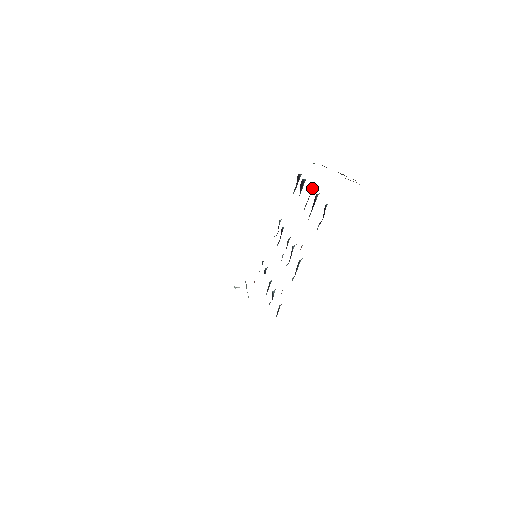
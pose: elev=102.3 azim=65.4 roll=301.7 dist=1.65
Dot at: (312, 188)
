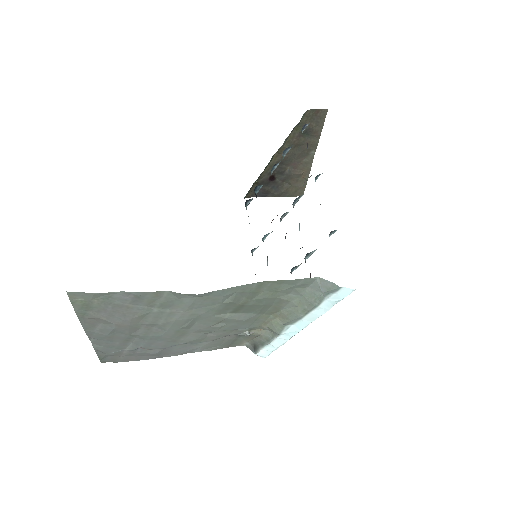
Dot at: occluded
